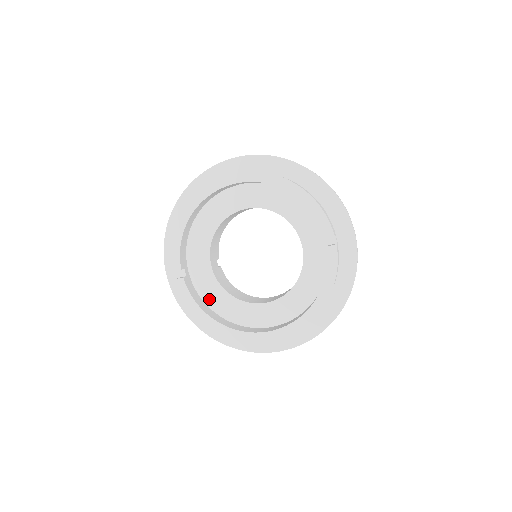
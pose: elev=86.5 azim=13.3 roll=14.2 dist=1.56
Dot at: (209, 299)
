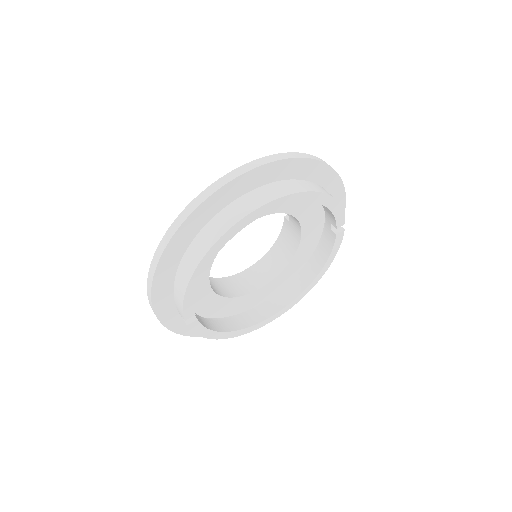
Dot at: (207, 311)
